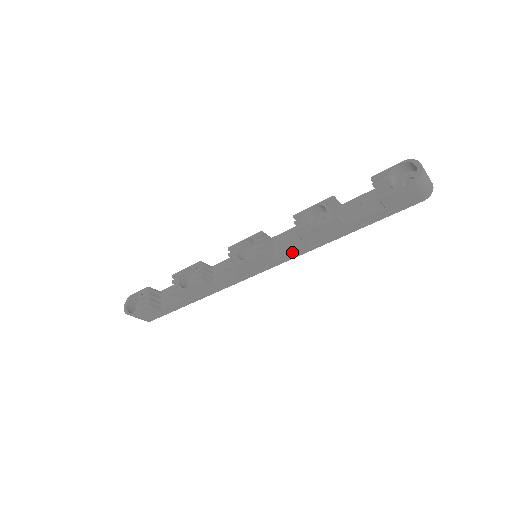
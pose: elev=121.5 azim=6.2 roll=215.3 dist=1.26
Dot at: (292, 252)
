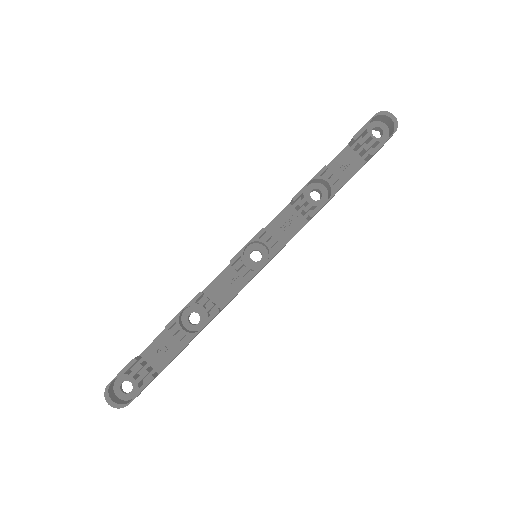
Dot at: occluded
